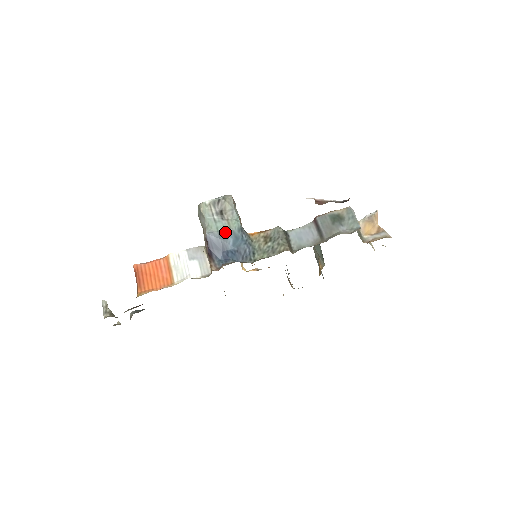
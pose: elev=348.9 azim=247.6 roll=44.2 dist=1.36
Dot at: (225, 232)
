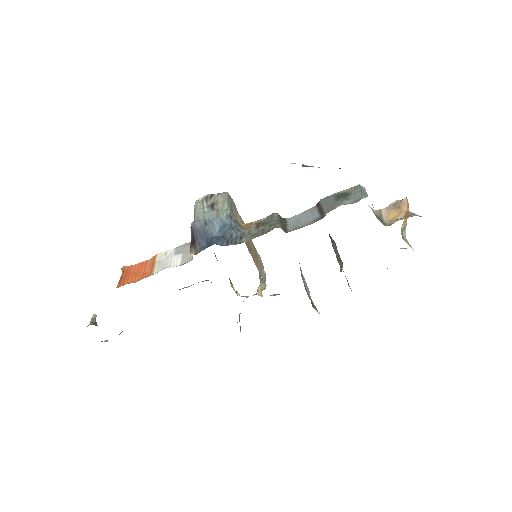
Dot at: (211, 219)
